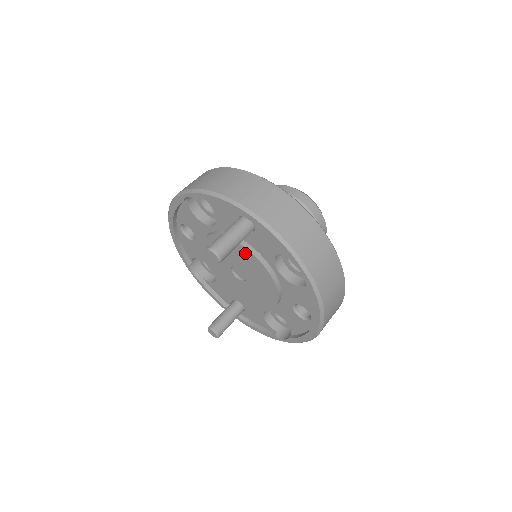
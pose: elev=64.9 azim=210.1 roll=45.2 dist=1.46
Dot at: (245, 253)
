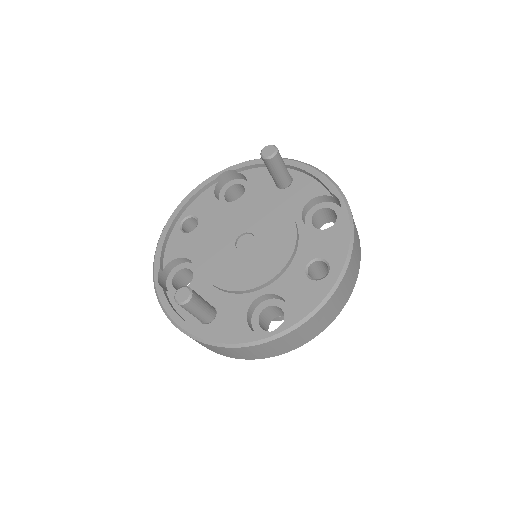
Dot at: (270, 207)
